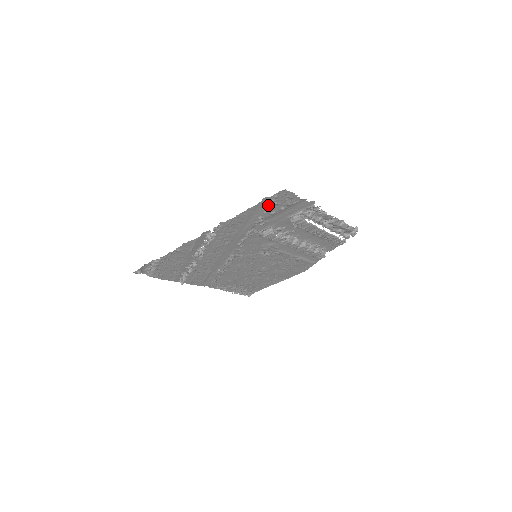
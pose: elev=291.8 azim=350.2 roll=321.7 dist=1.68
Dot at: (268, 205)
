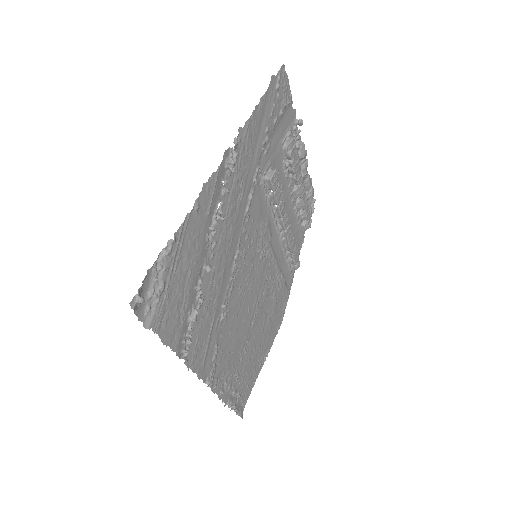
Dot at: (273, 98)
